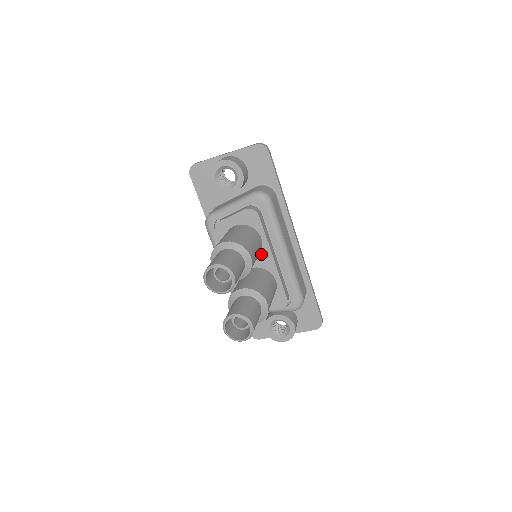
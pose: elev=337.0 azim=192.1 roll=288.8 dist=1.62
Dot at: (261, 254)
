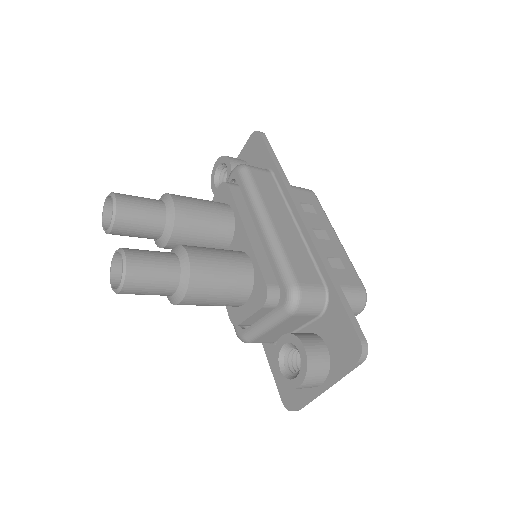
Dot at: (235, 232)
